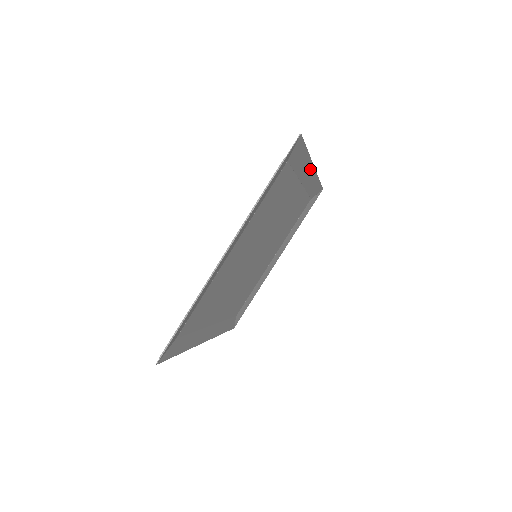
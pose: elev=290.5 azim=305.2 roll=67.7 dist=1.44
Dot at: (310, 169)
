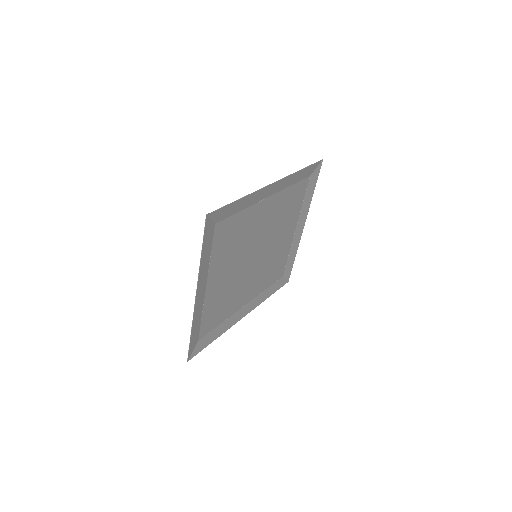
Dot at: (267, 189)
